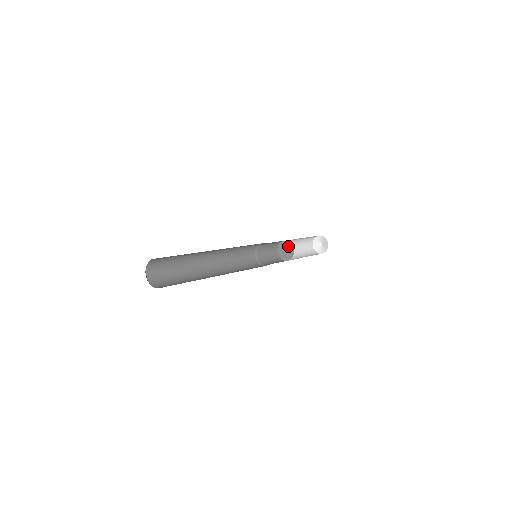
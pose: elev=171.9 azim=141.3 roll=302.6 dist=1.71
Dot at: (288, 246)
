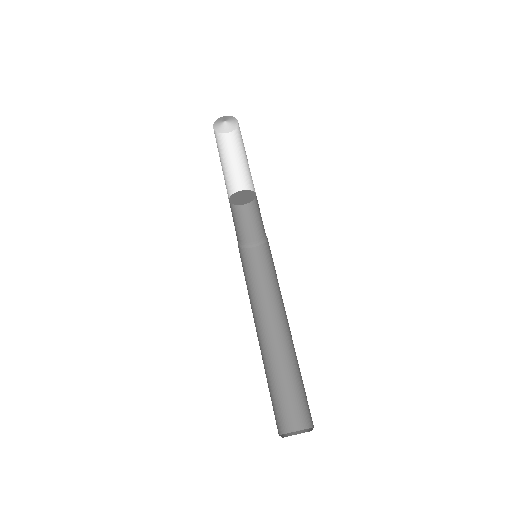
Dot at: (249, 195)
